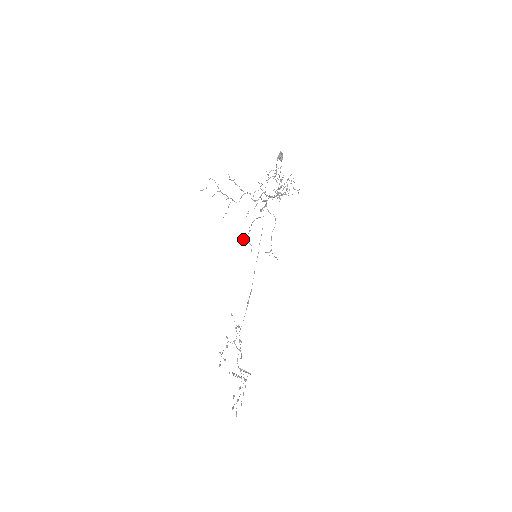
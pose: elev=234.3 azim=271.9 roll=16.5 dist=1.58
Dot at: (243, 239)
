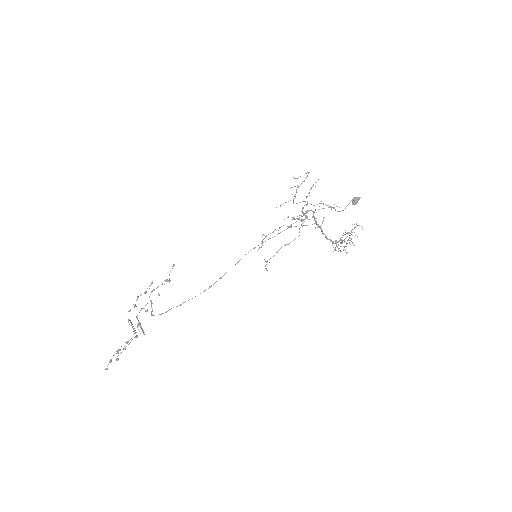
Dot at: (263, 234)
